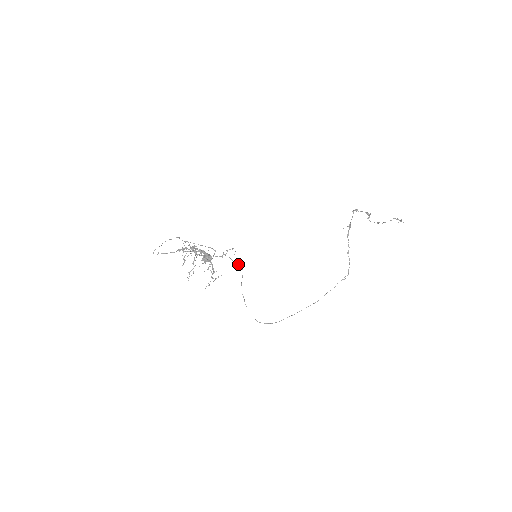
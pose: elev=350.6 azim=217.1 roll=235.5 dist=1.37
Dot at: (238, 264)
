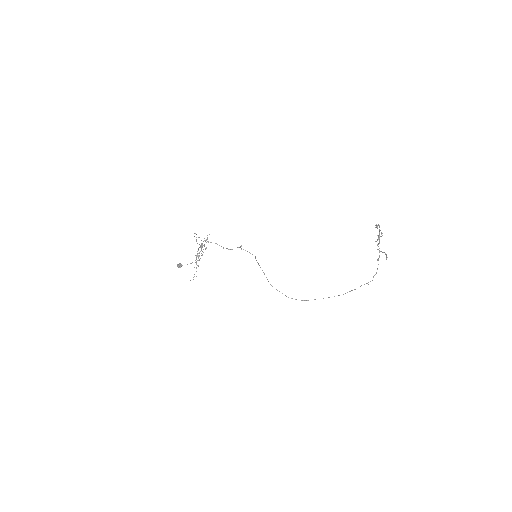
Dot at: occluded
